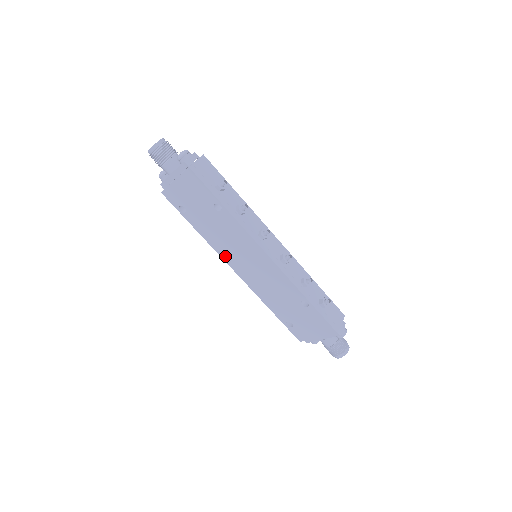
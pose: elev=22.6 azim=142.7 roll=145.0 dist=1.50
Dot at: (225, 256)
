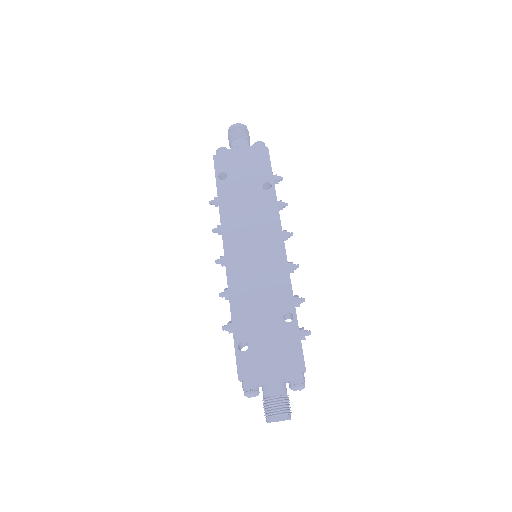
Dot at: (228, 235)
